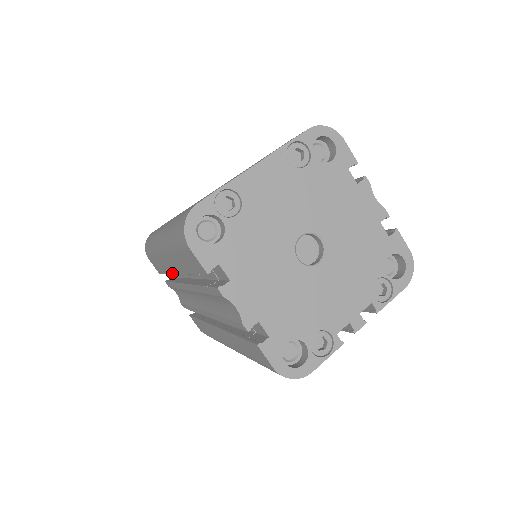
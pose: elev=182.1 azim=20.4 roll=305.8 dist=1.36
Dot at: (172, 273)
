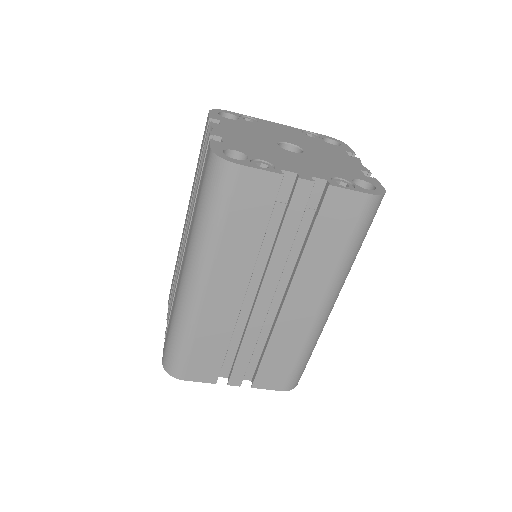
Dot at: (182, 242)
